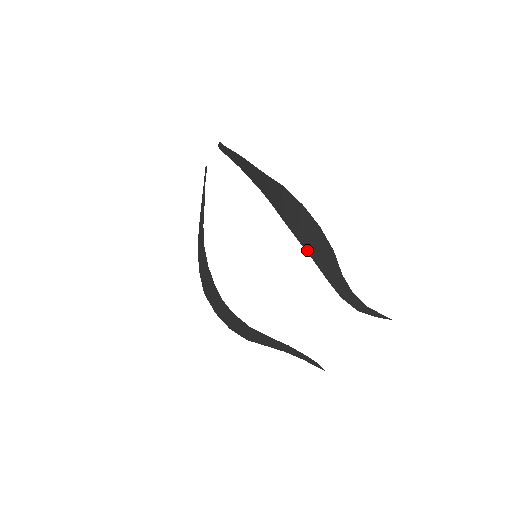
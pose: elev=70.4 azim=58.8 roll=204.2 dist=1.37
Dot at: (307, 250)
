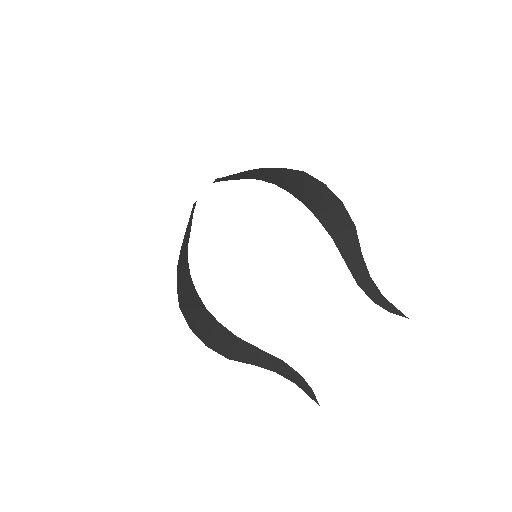
Dot at: (326, 228)
